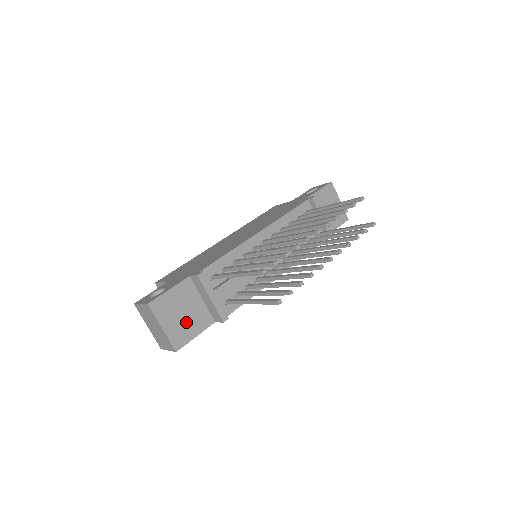
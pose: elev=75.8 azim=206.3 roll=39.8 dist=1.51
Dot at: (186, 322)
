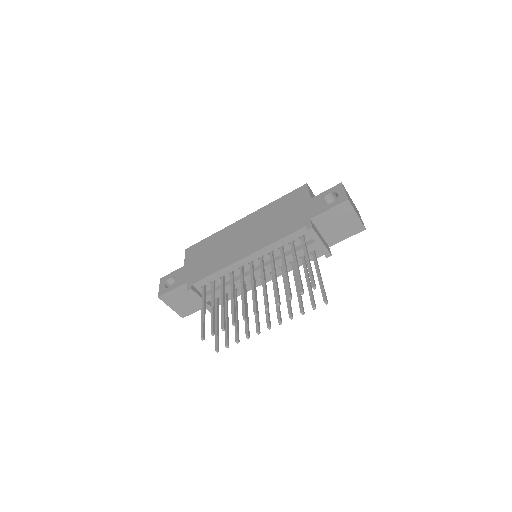
Dot at: (188, 305)
